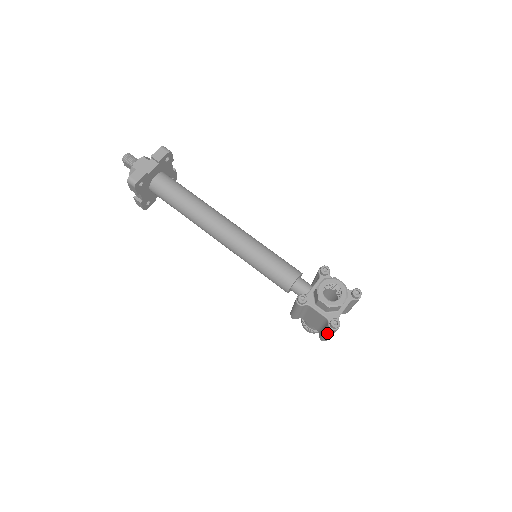
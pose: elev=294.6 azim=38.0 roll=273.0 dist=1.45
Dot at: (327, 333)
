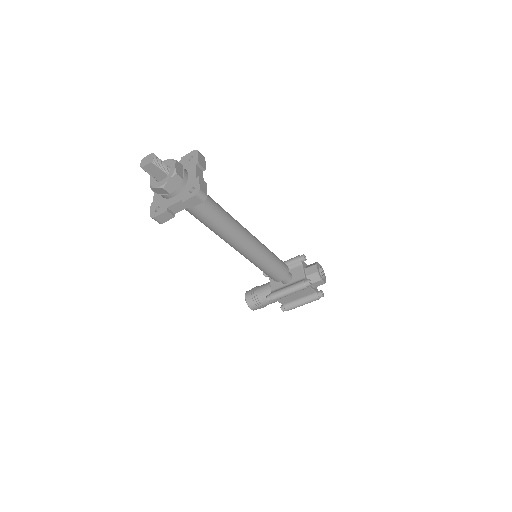
Dot at: (307, 303)
